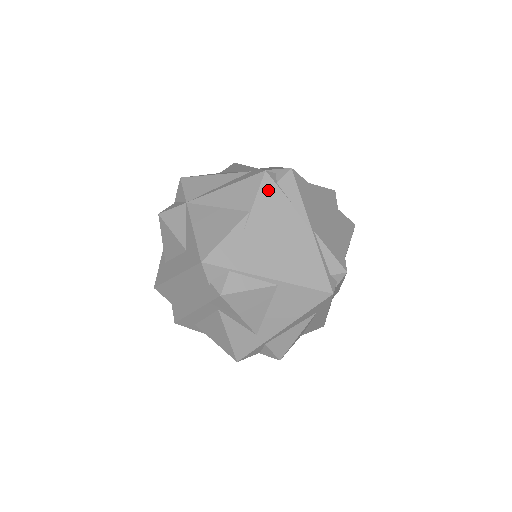
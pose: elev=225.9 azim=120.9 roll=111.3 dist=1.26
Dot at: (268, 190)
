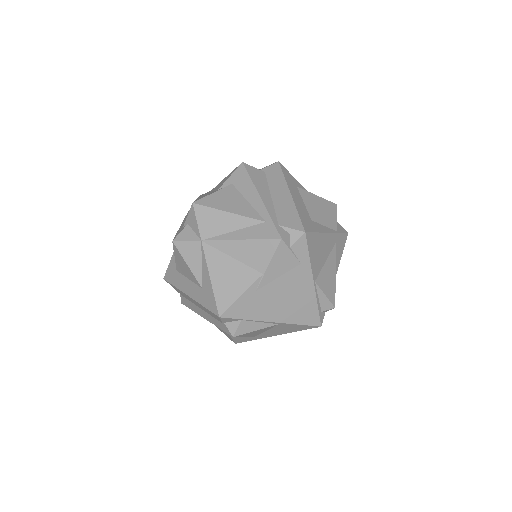
Dot at: (282, 255)
